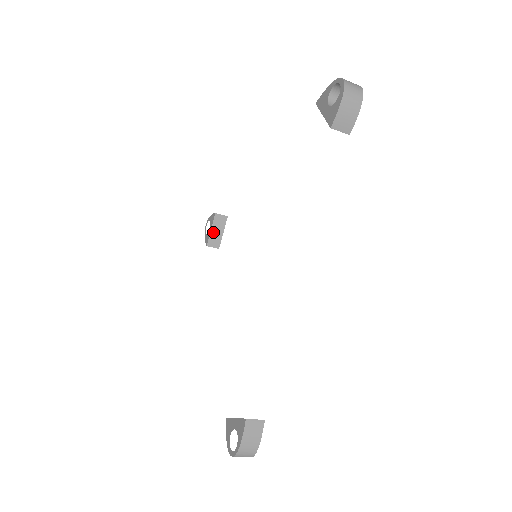
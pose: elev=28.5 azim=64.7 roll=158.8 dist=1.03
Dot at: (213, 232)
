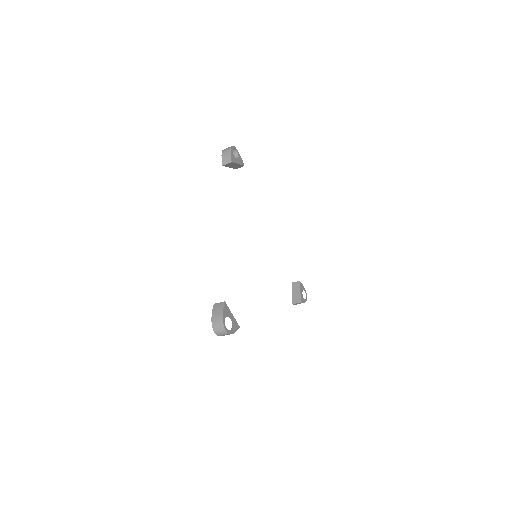
Dot at: (294, 294)
